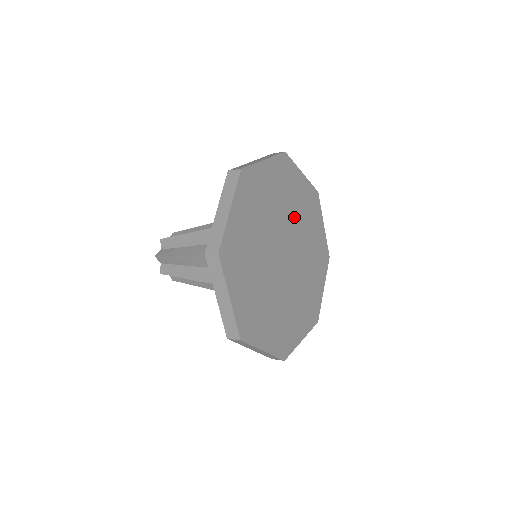
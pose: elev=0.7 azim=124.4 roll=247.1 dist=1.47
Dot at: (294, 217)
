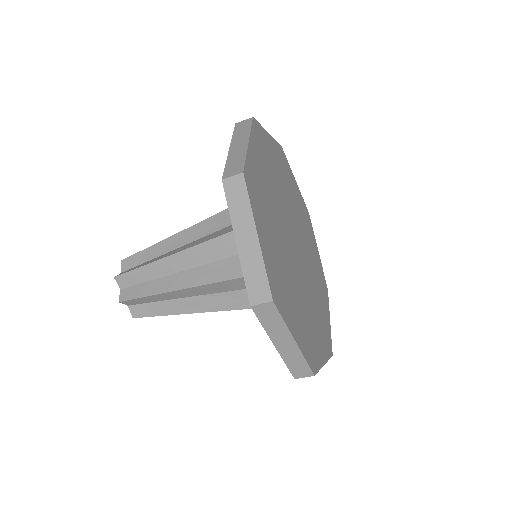
Dot at: (308, 251)
